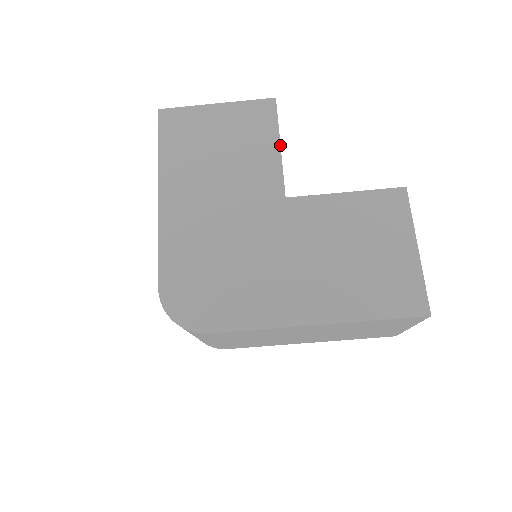
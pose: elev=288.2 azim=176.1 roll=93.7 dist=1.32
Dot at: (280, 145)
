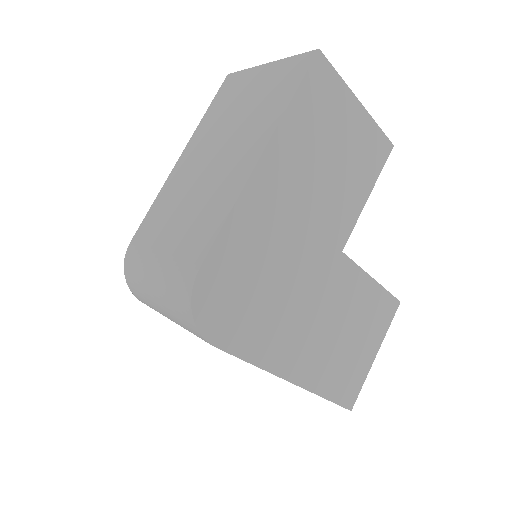
Dot at: occluded
